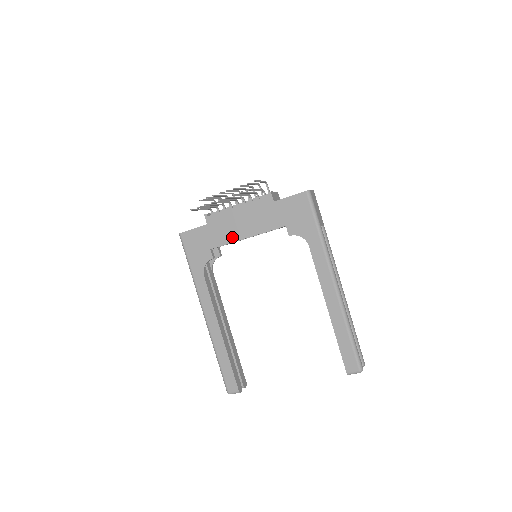
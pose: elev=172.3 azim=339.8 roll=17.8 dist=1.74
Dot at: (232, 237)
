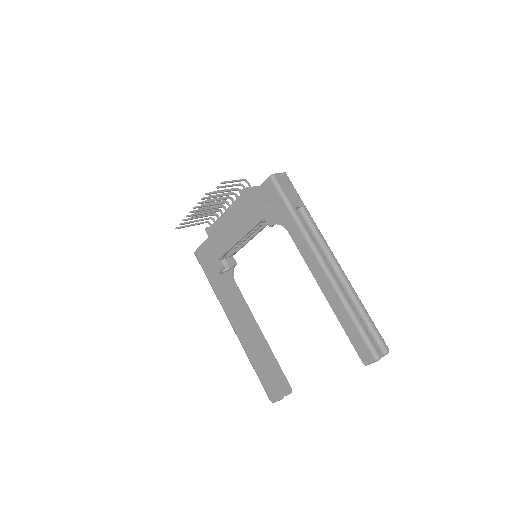
Dot at: (229, 243)
